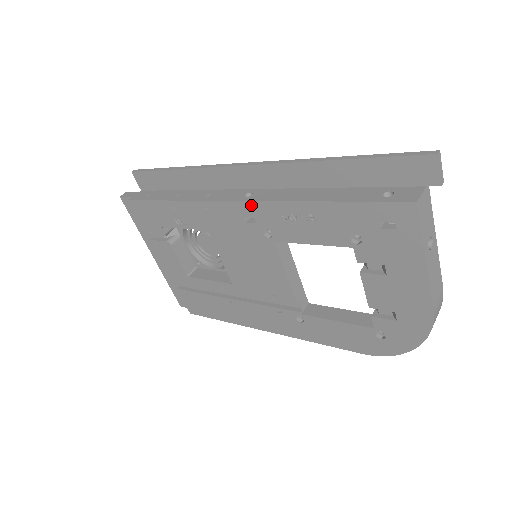
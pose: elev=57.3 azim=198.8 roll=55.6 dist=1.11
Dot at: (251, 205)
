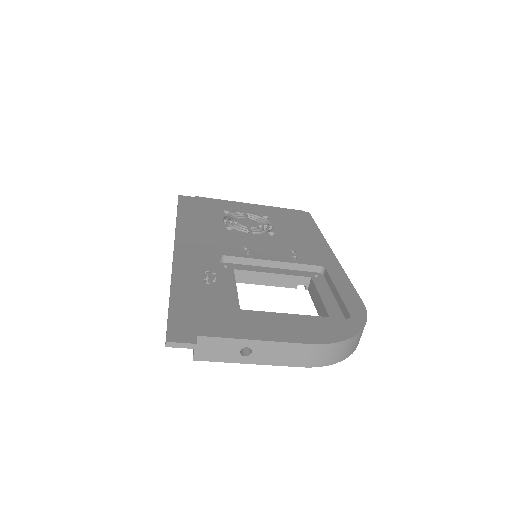
Dot at: occluded
